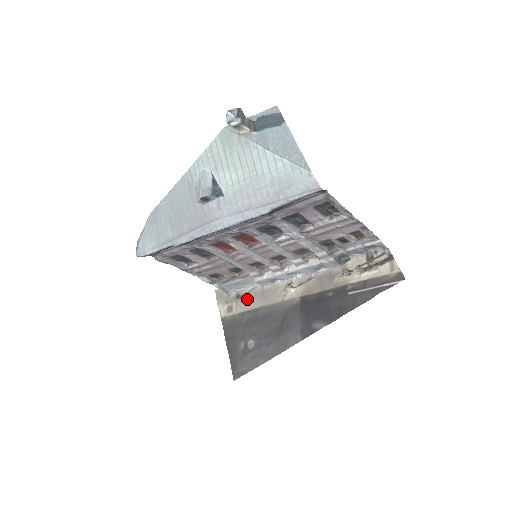
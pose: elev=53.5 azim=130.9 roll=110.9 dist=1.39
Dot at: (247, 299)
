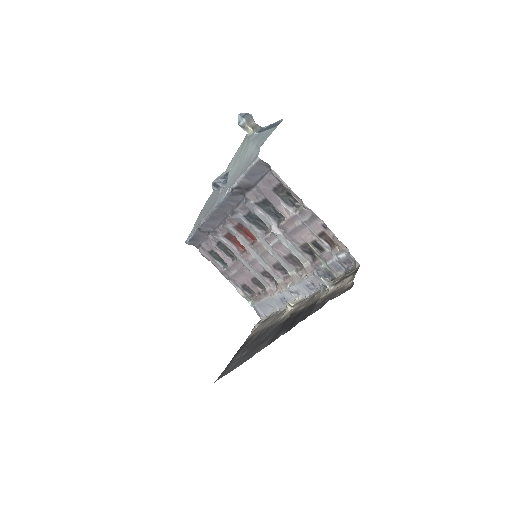
Dot at: (267, 321)
